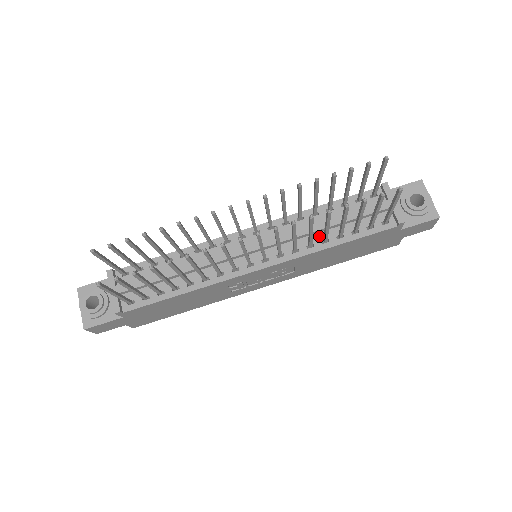
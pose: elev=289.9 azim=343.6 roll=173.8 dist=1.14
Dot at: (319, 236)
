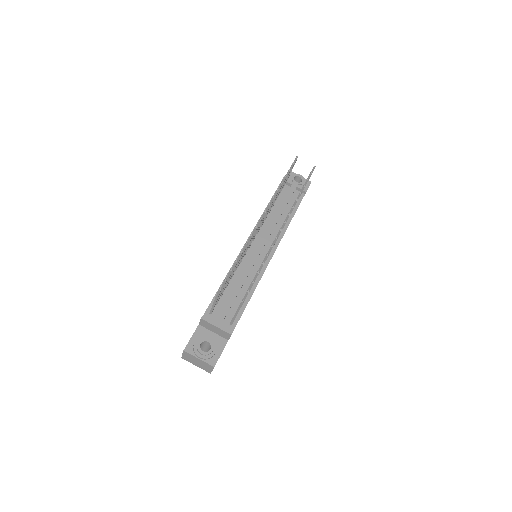
Dot at: (281, 221)
